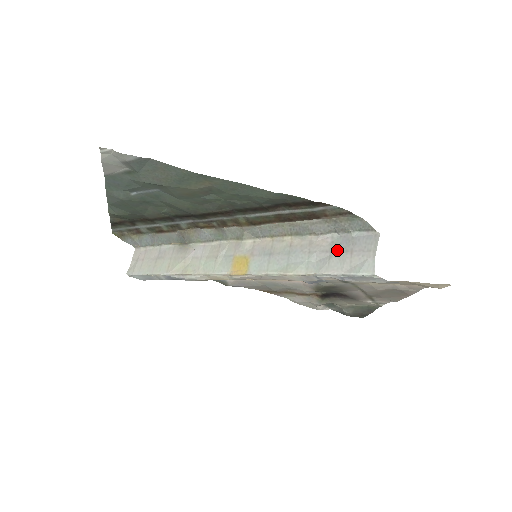
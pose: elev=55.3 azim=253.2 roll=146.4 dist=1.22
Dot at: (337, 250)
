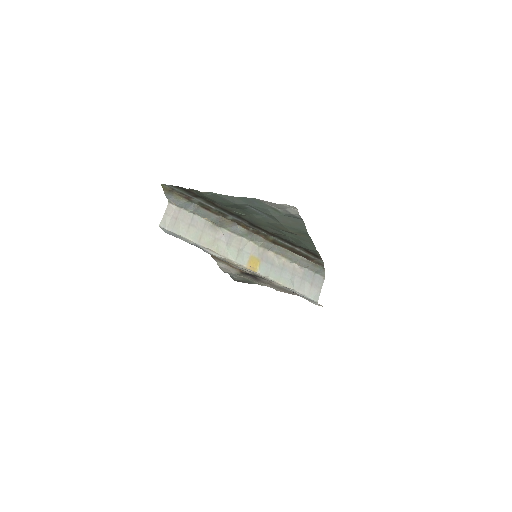
Dot at: (306, 279)
